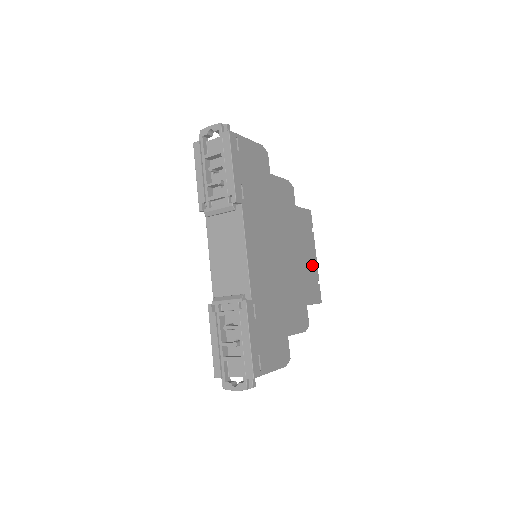
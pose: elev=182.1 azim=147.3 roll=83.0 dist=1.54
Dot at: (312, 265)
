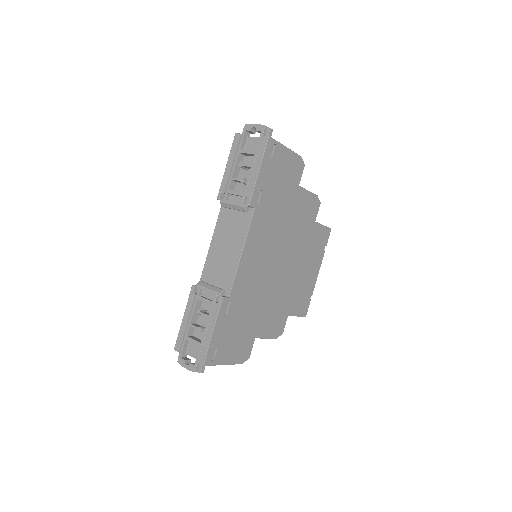
Dot at: (310, 280)
